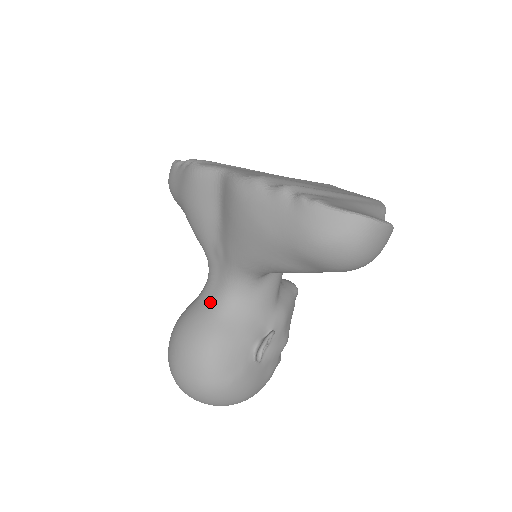
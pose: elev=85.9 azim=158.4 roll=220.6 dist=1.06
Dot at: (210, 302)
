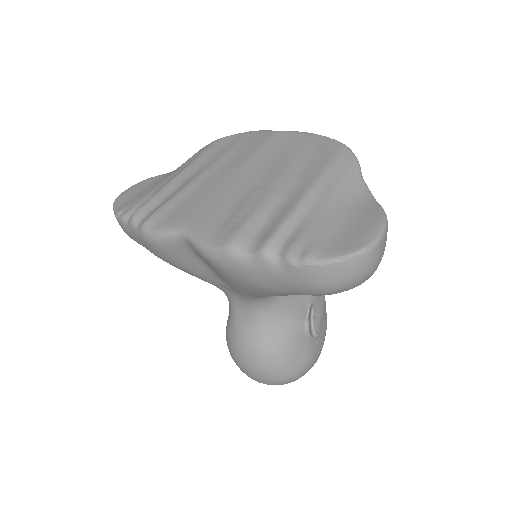
Dot at: (246, 323)
